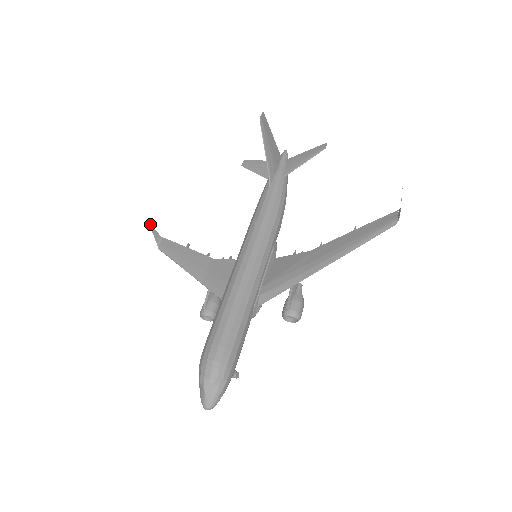
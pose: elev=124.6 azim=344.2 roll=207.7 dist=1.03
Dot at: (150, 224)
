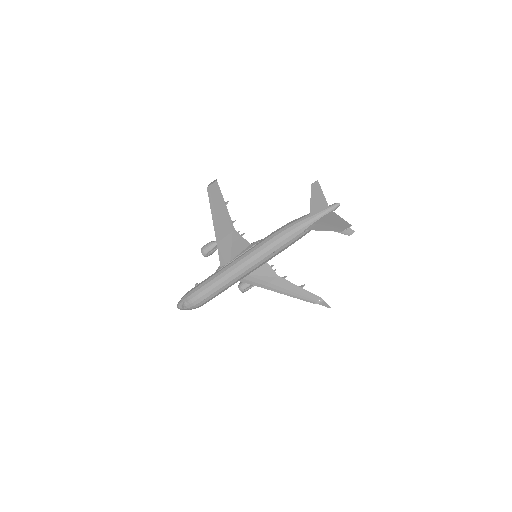
Dot at: occluded
